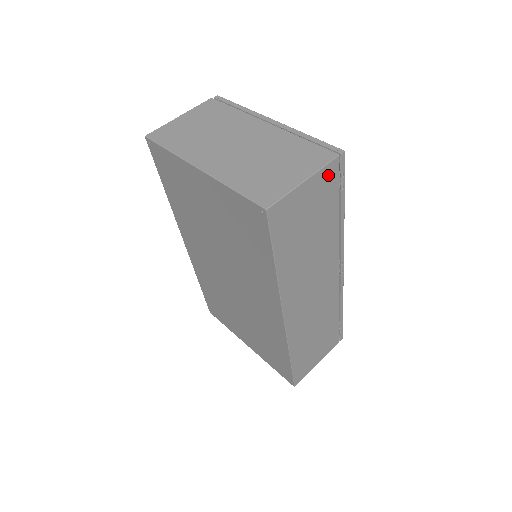
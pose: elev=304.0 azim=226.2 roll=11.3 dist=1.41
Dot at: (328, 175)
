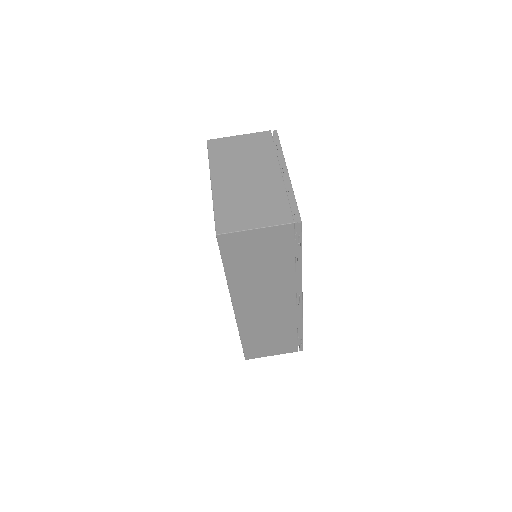
Dot at: (282, 232)
